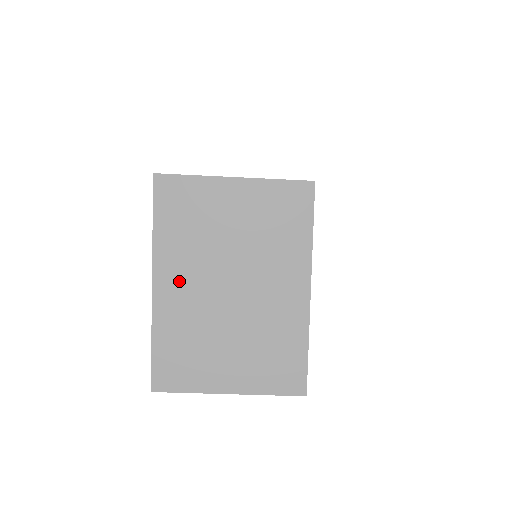
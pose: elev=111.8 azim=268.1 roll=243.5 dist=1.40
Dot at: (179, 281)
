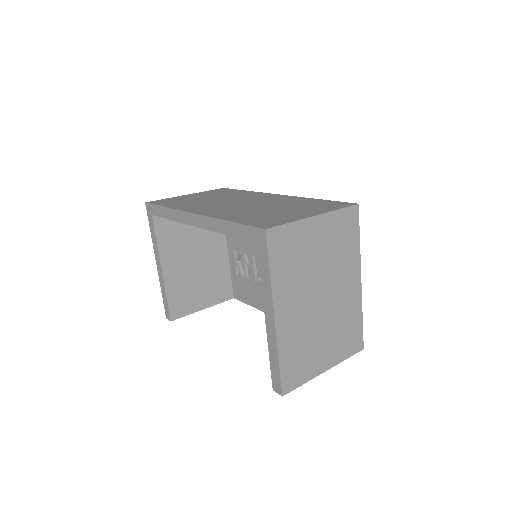
Dot at: (291, 307)
